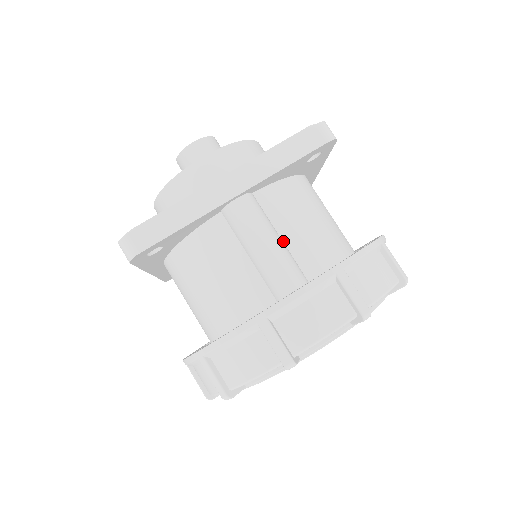
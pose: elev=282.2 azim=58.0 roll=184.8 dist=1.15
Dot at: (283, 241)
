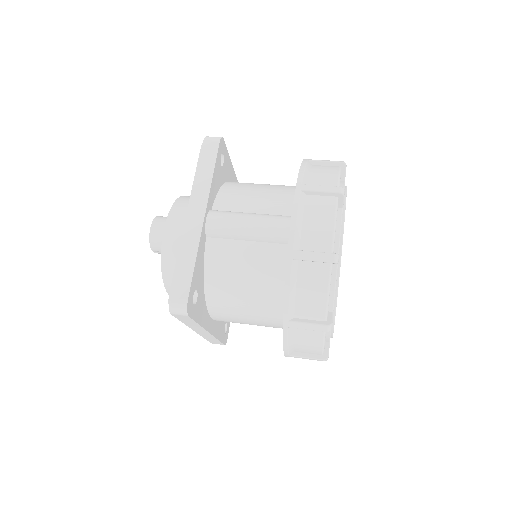
Dot at: occluded
